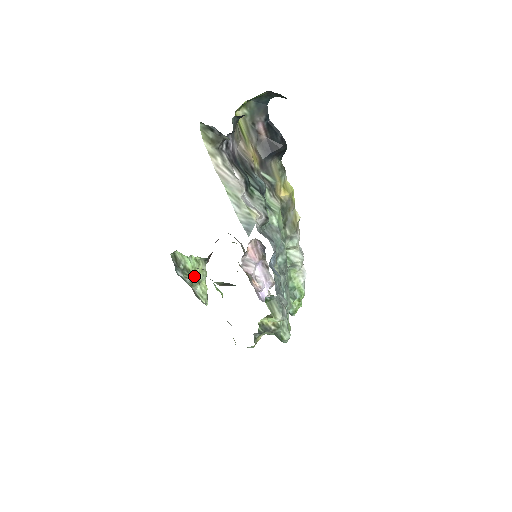
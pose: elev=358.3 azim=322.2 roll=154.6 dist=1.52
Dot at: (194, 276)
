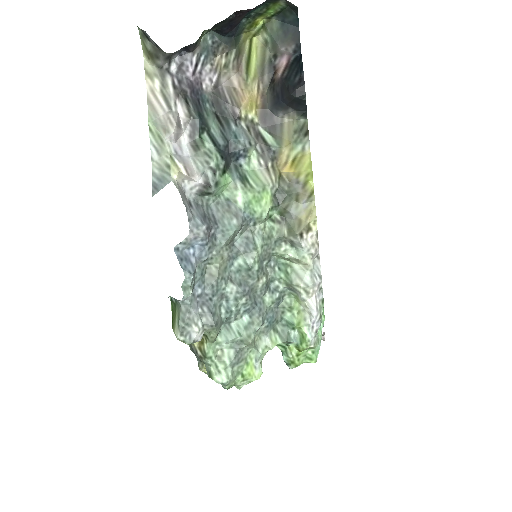
Dot at: occluded
